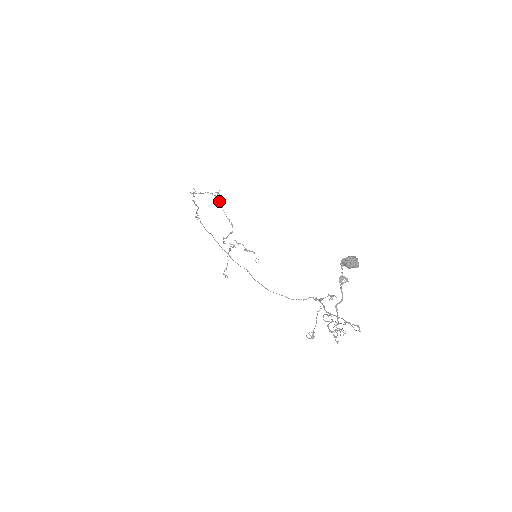
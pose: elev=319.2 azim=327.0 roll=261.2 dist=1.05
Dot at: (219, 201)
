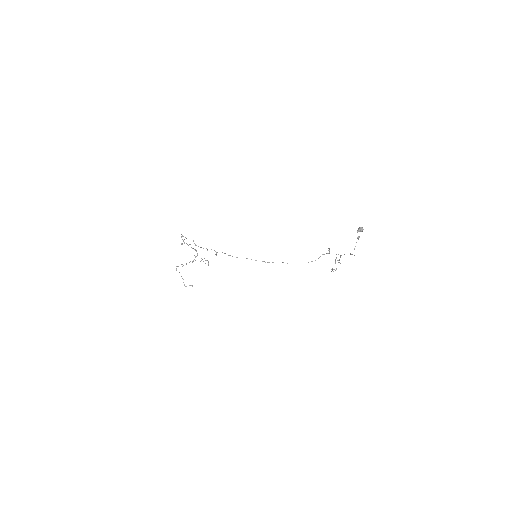
Dot at: occluded
